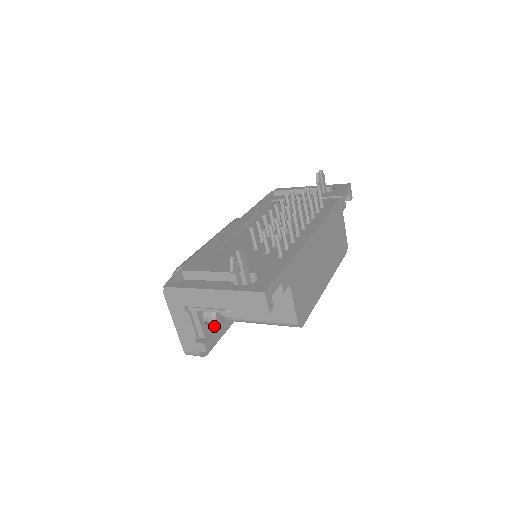
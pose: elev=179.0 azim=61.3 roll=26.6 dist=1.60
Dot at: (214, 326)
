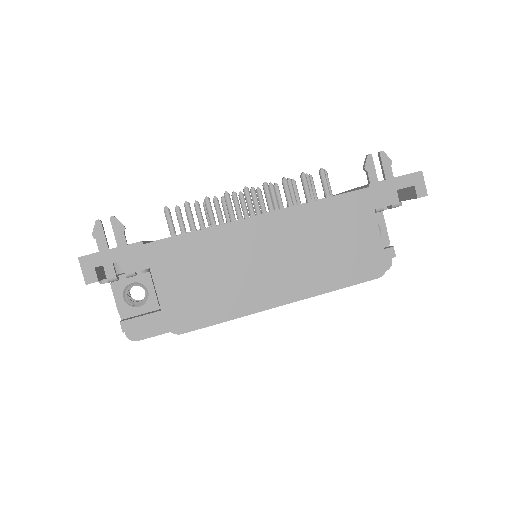
Dot at: (142, 310)
